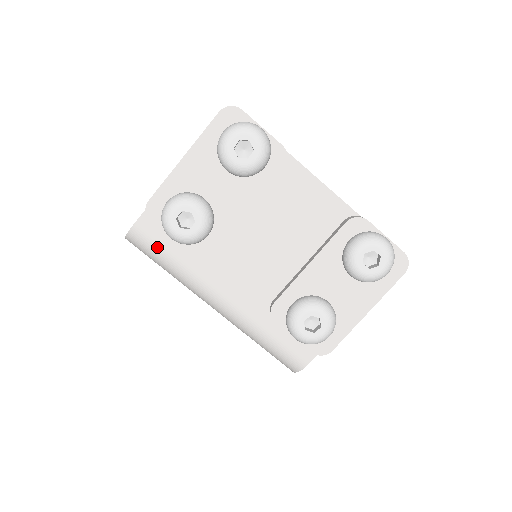
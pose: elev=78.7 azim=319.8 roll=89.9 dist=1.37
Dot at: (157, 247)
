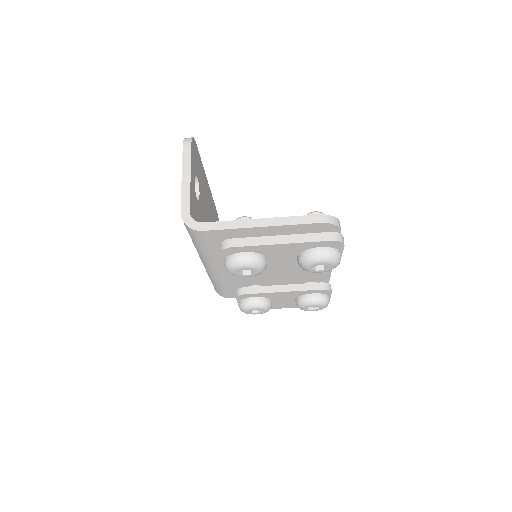
Dot at: (204, 243)
